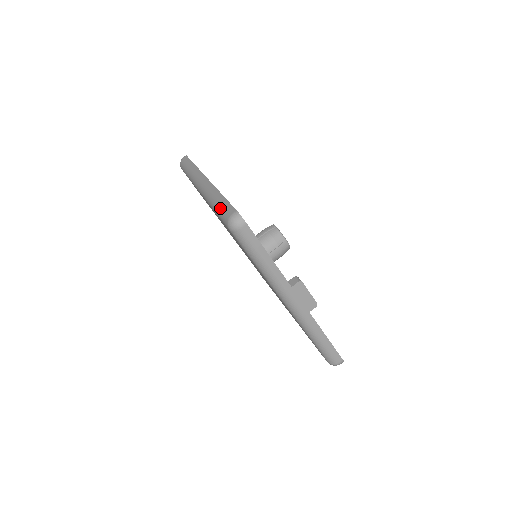
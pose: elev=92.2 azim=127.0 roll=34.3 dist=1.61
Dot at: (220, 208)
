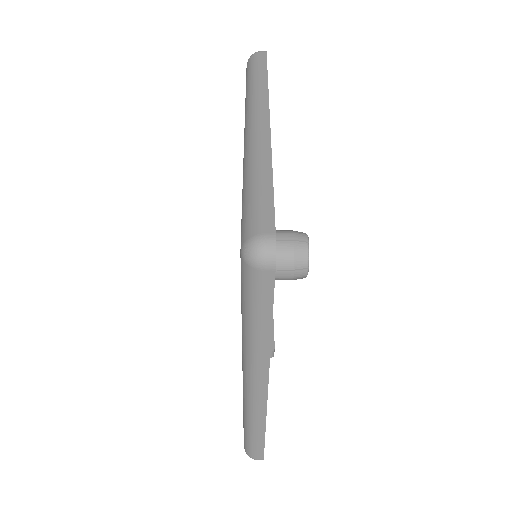
Dot at: (251, 444)
